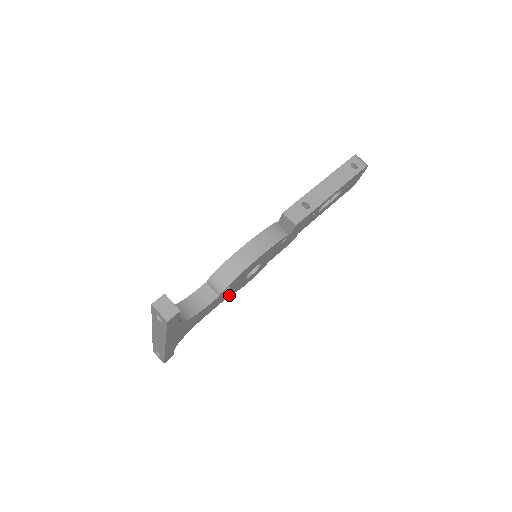
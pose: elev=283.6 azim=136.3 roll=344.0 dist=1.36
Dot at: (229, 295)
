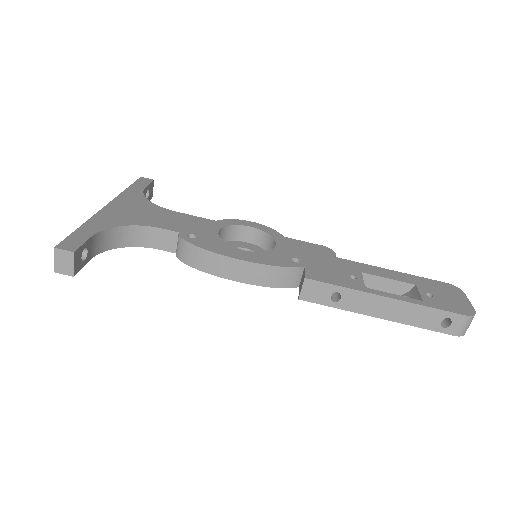
Dot at: occluded
